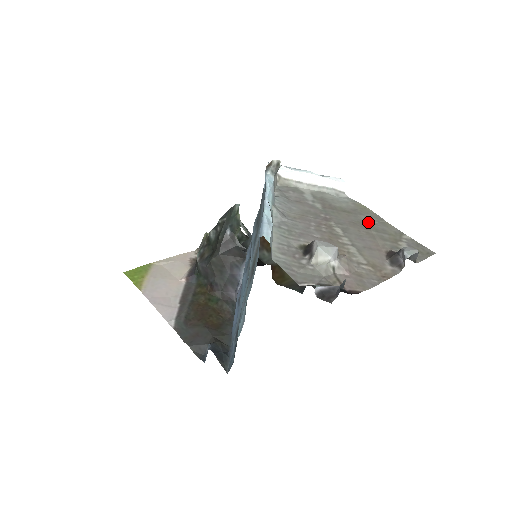
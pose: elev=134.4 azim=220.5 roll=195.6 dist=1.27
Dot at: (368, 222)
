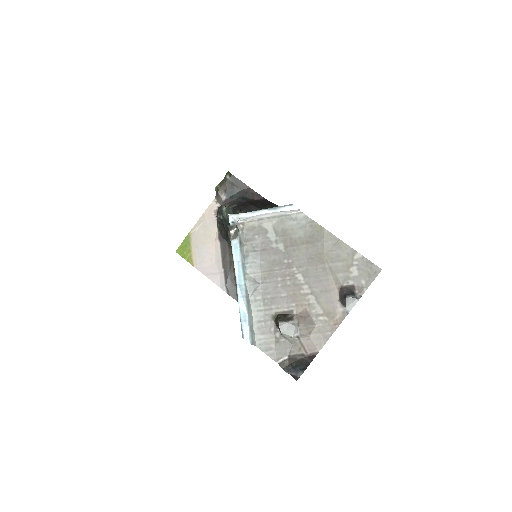
Dot at: (324, 251)
